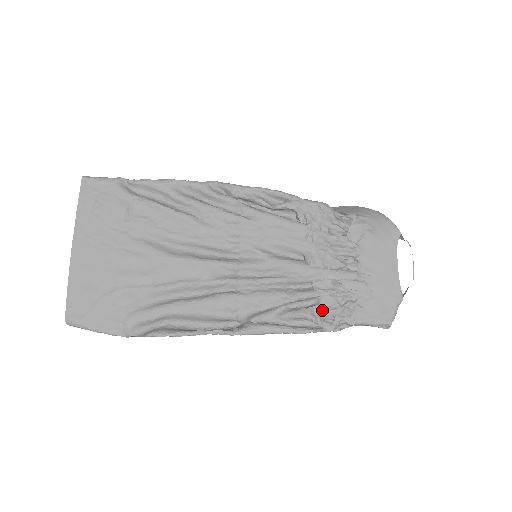
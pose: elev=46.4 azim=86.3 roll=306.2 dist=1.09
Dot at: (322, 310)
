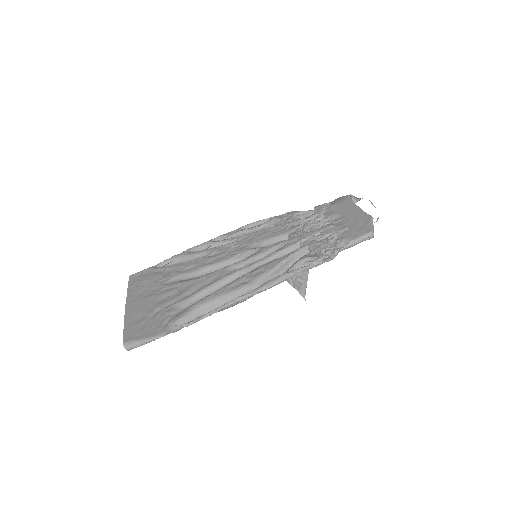
Dot at: (314, 252)
